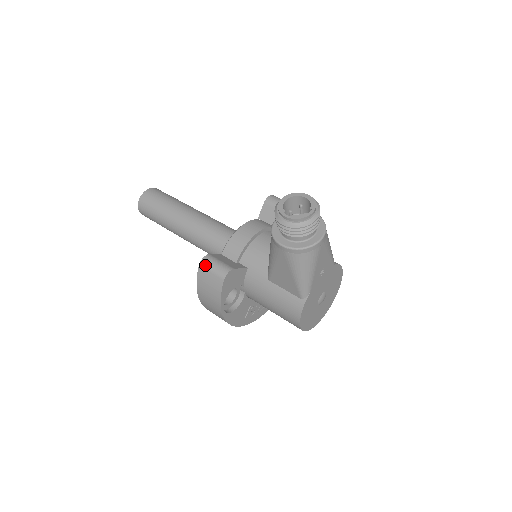
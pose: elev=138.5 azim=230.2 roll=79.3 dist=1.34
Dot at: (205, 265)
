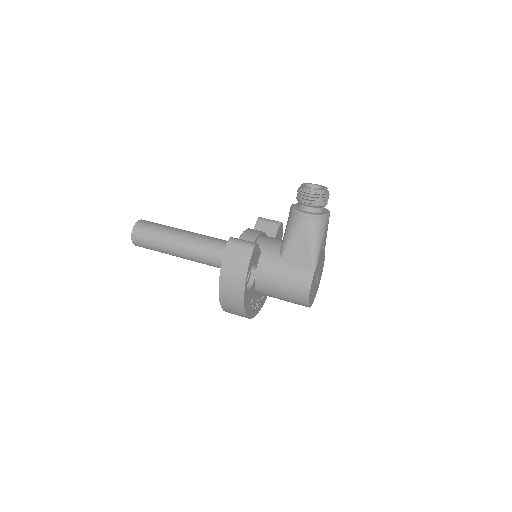
Dot at: (233, 241)
